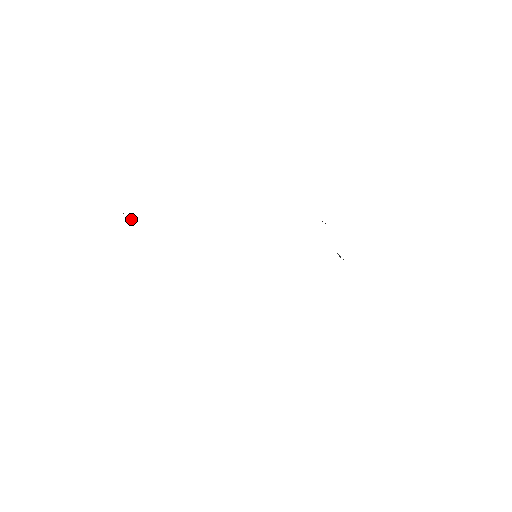
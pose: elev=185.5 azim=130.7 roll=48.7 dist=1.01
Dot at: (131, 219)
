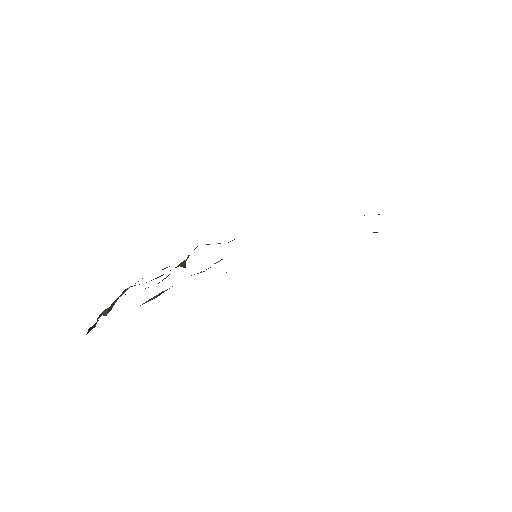
Dot at: occluded
